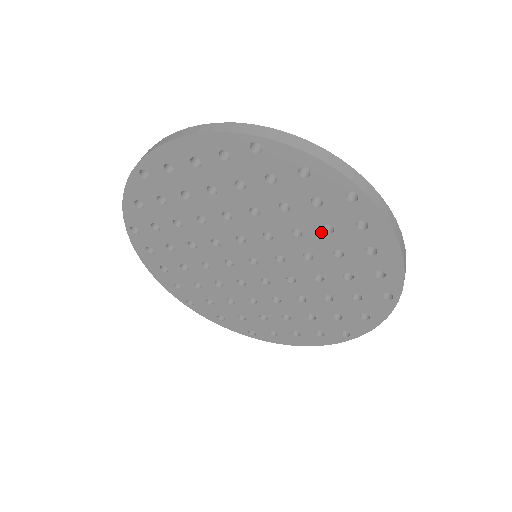
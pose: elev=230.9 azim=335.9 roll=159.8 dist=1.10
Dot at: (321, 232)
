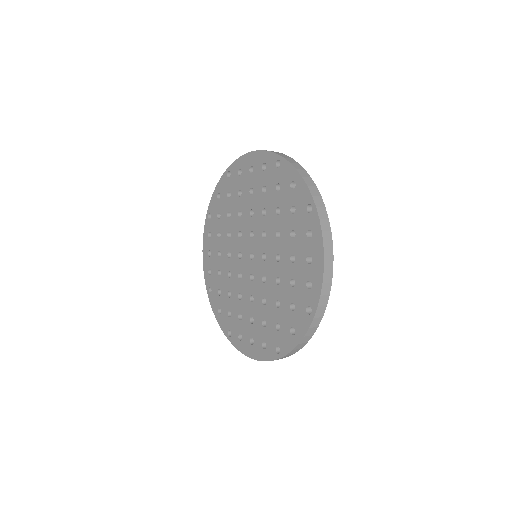
Dot at: (289, 236)
